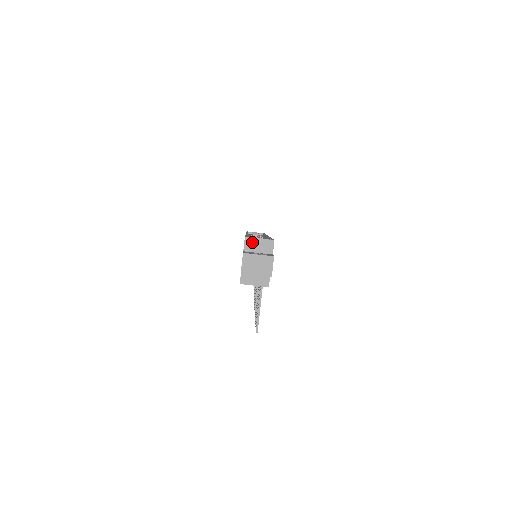
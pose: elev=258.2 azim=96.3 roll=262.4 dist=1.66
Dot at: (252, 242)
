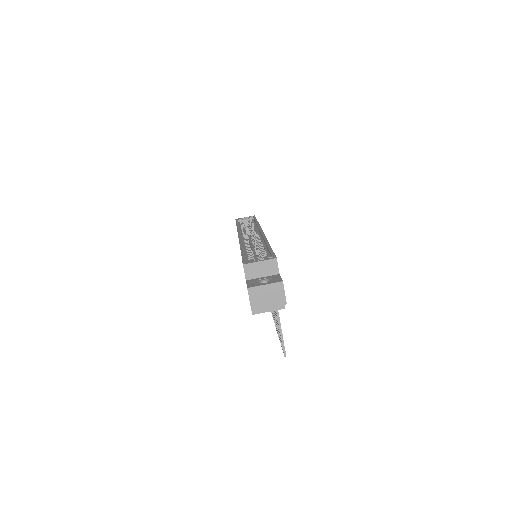
Dot at: (252, 268)
